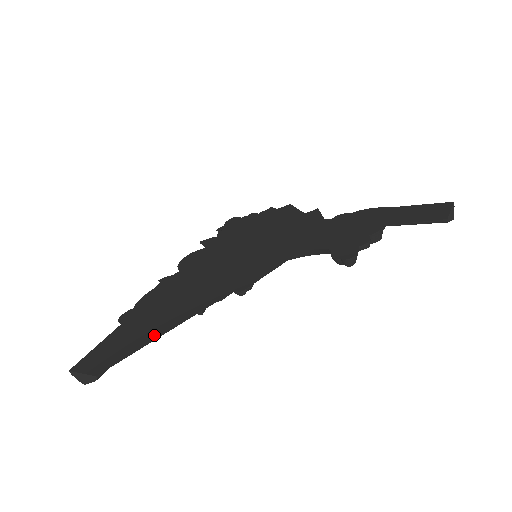
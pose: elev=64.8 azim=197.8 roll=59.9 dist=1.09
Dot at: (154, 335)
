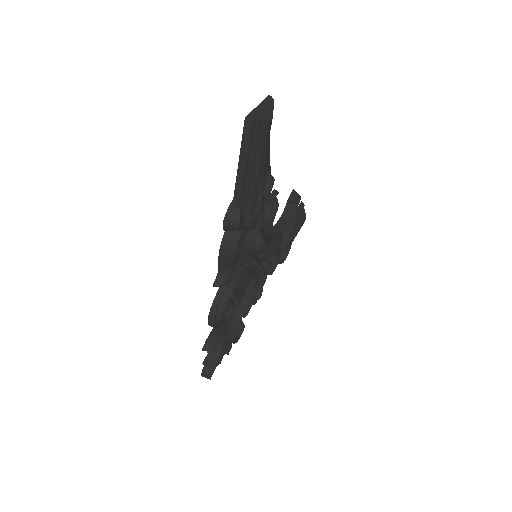
Dot at: occluded
